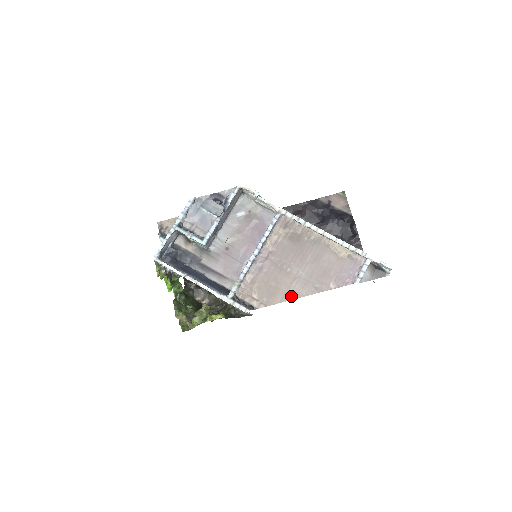
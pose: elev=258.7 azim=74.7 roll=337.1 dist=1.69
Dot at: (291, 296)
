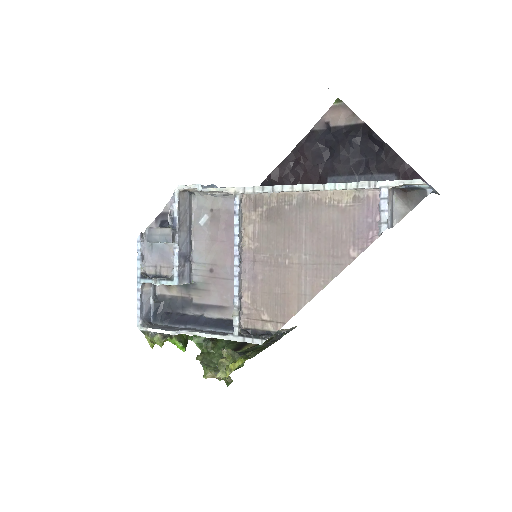
Dot at: (307, 295)
